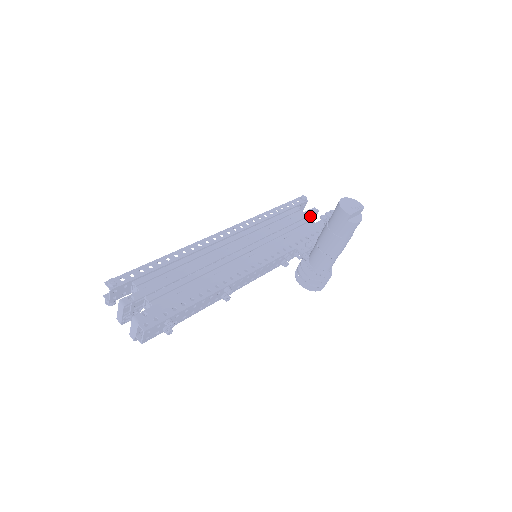
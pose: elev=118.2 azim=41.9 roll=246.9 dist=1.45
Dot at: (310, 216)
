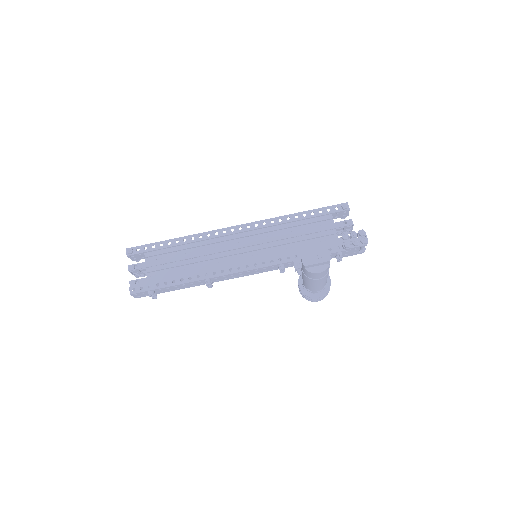
Dot at: (340, 228)
